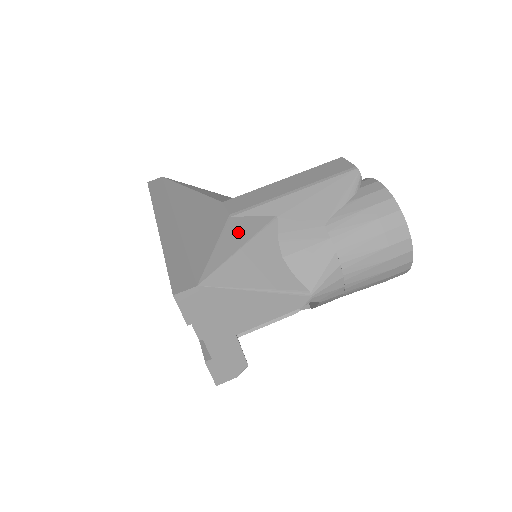
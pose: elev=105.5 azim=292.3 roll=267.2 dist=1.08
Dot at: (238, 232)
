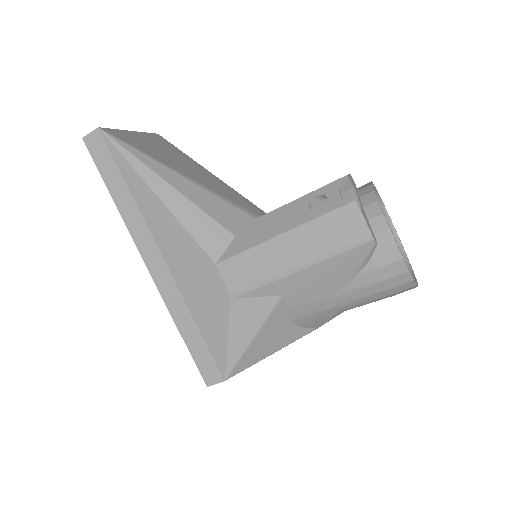
Dot at: (246, 320)
